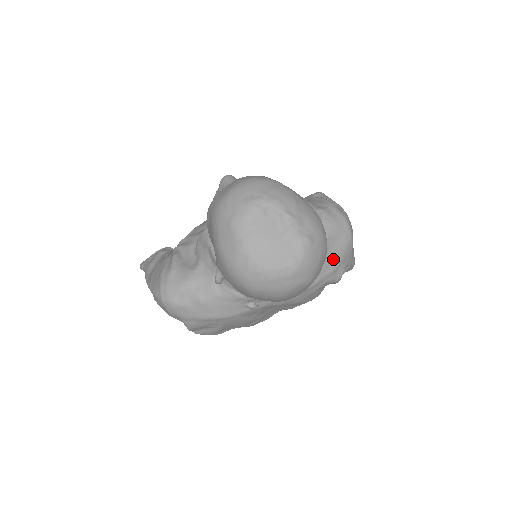
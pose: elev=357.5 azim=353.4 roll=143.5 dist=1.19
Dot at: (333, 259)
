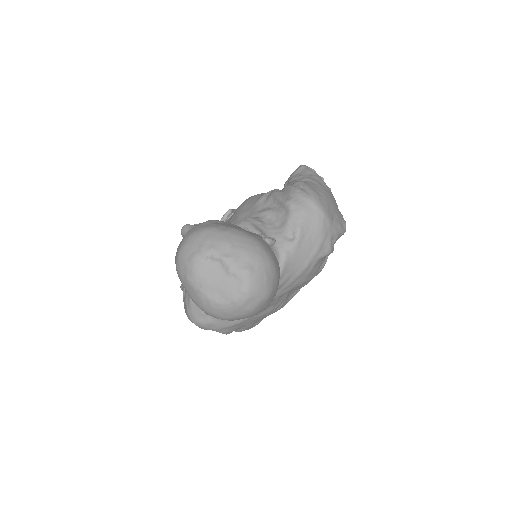
Dot at: (313, 241)
